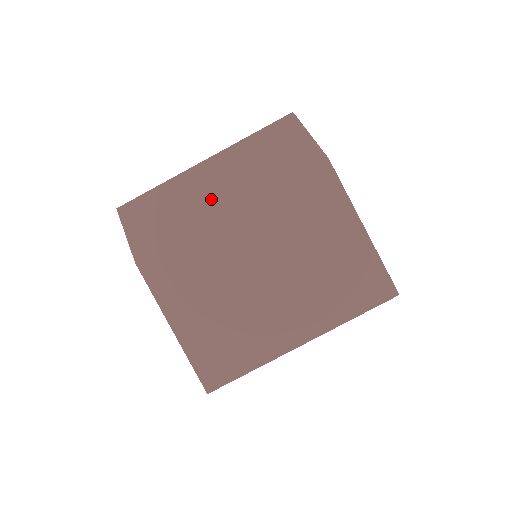
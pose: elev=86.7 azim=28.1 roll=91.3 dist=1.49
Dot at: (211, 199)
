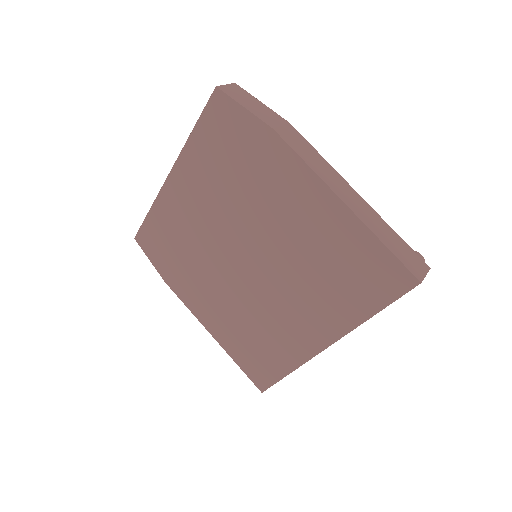
Dot at: (189, 212)
